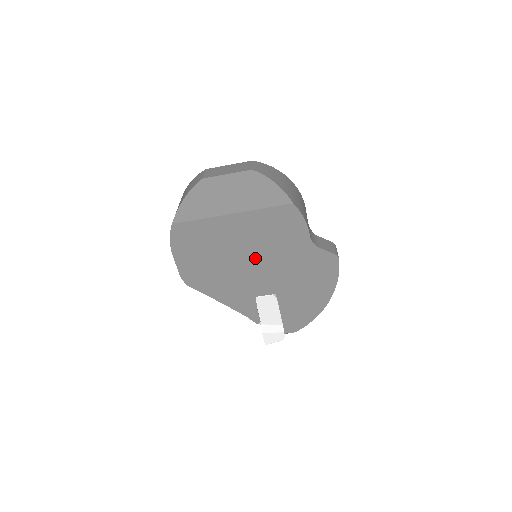
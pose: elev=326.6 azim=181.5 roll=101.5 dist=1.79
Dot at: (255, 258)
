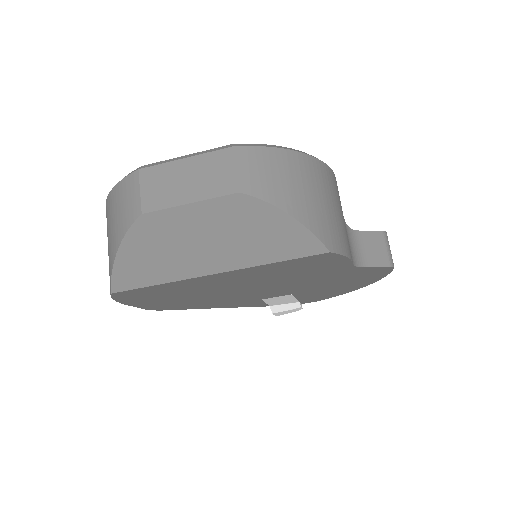
Dot at: (260, 286)
